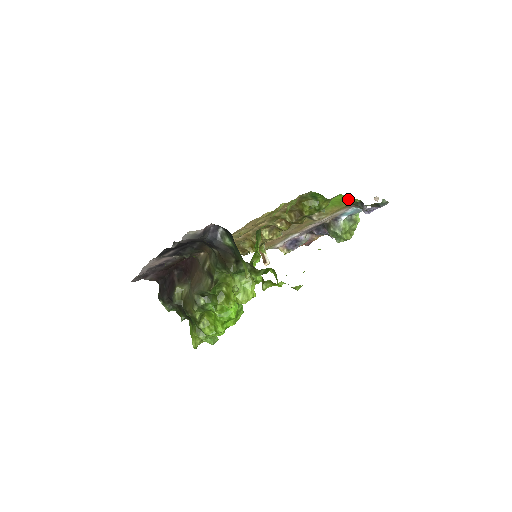
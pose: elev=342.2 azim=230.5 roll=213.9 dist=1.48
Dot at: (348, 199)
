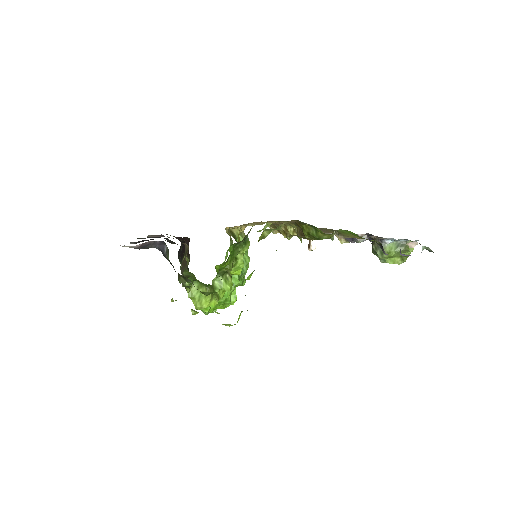
Dot at: occluded
